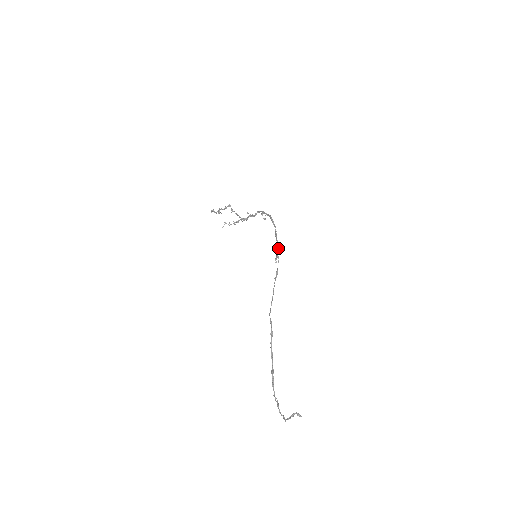
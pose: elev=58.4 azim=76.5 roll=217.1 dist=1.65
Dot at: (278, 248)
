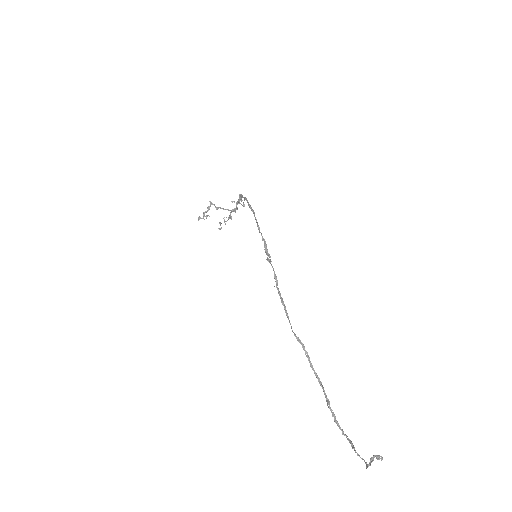
Dot at: (265, 243)
